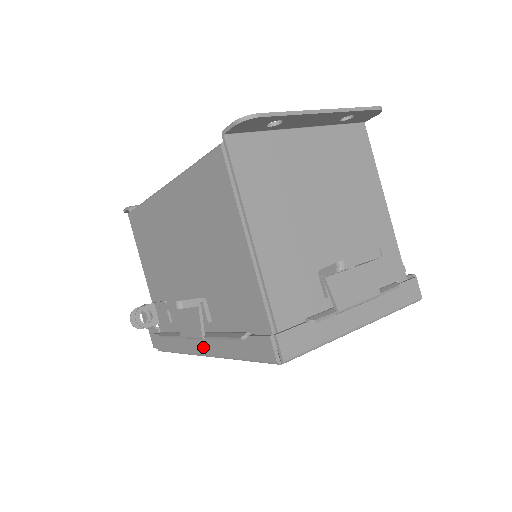
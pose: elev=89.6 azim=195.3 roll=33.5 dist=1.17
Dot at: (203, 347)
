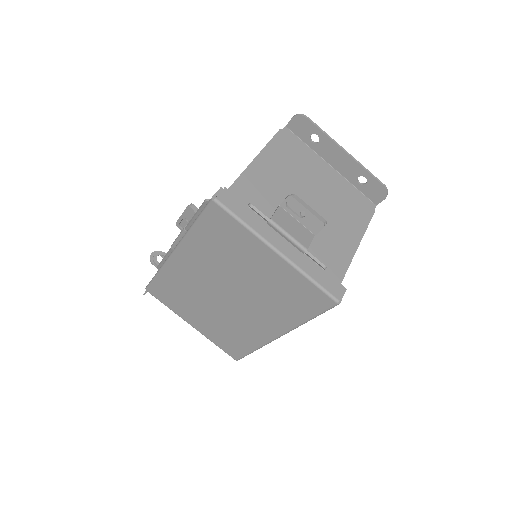
Dot at: occluded
